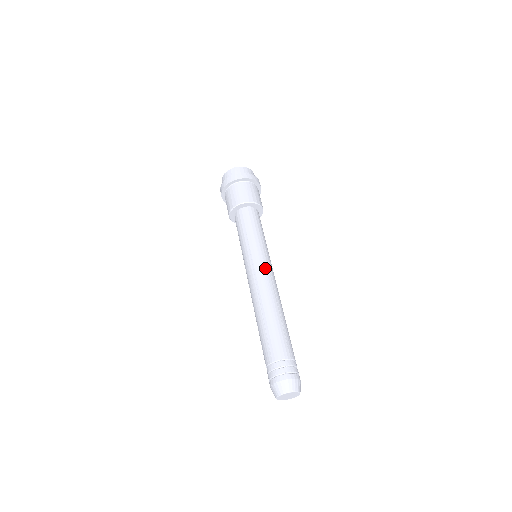
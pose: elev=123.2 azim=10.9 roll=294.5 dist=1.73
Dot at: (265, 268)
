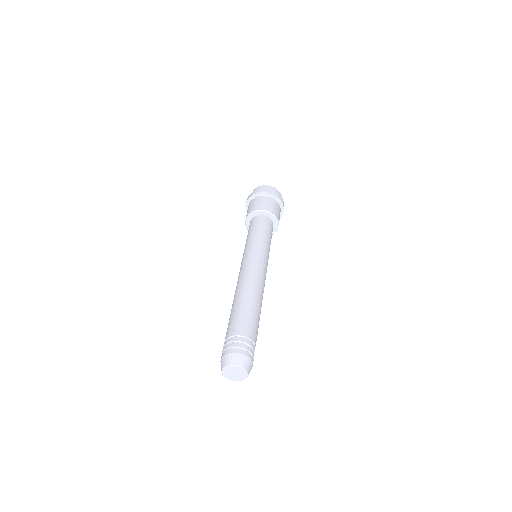
Dot at: (256, 262)
